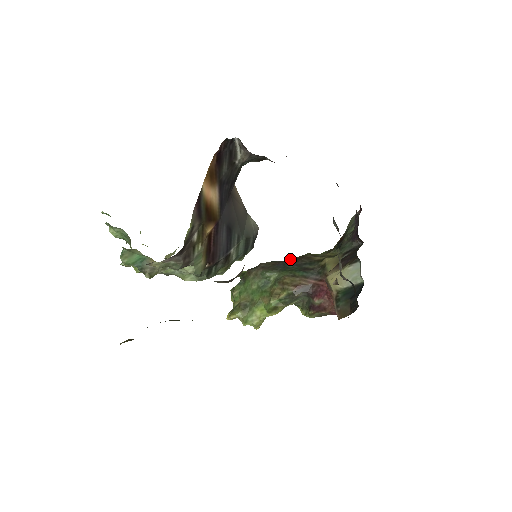
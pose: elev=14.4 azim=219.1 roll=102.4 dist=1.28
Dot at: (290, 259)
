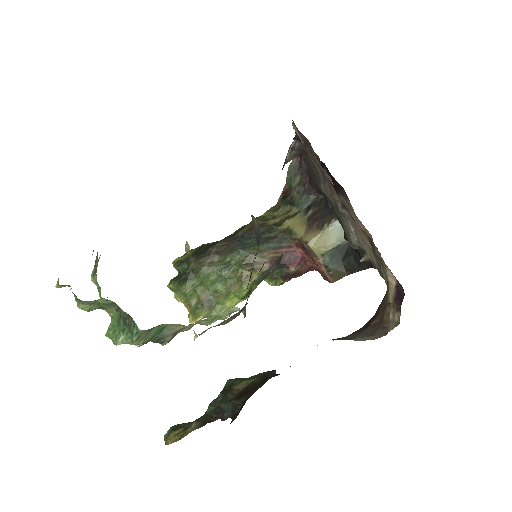
Dot at: (240, 232)
